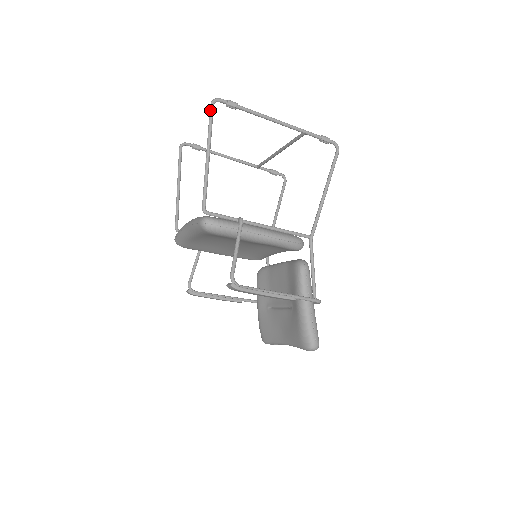
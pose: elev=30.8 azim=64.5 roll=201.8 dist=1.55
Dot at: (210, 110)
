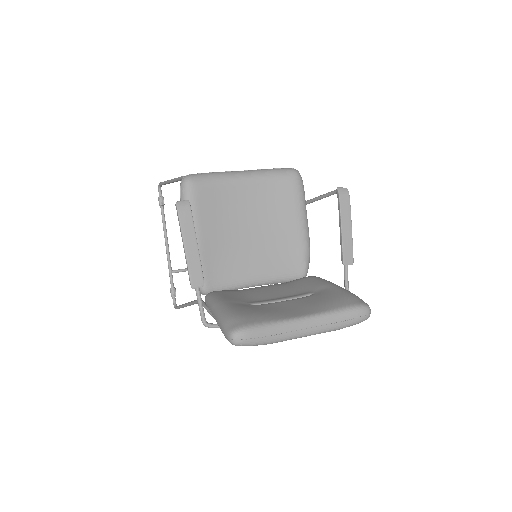
Dot at: occluded
